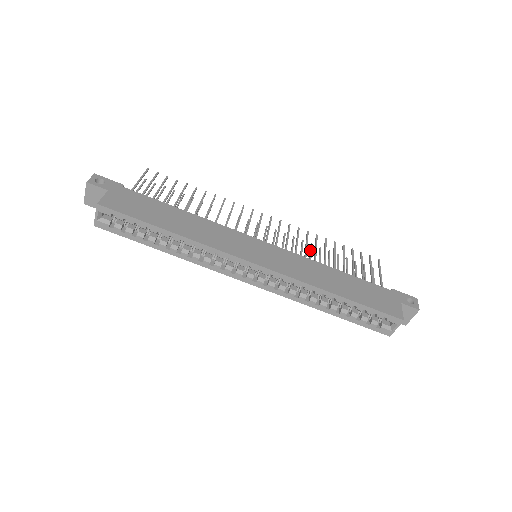
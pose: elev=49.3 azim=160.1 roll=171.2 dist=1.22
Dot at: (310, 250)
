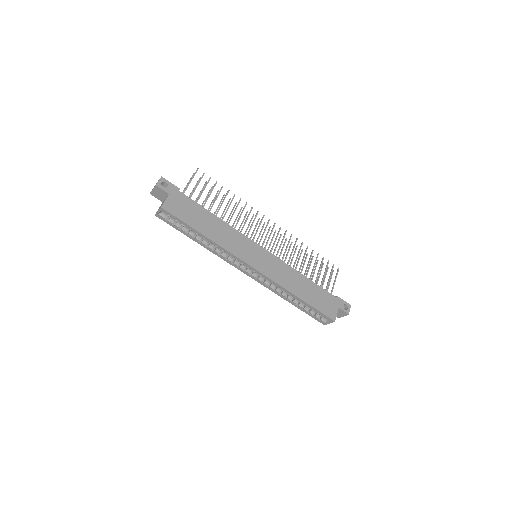
Dot at: (295, 251)
